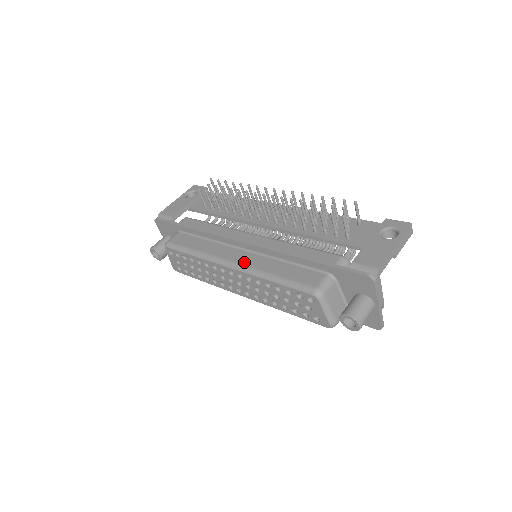
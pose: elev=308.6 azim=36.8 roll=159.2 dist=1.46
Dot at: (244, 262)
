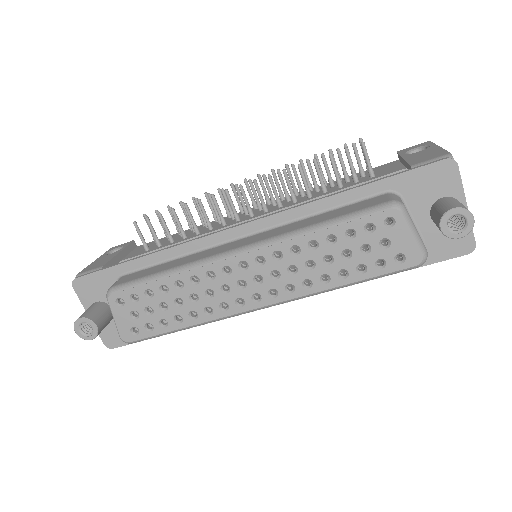
Dot at: (259, 239)
